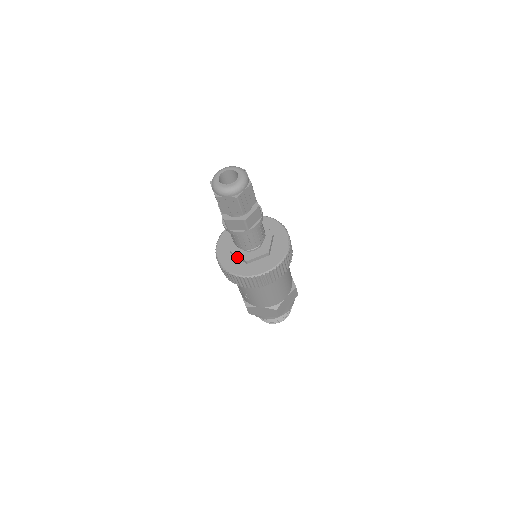
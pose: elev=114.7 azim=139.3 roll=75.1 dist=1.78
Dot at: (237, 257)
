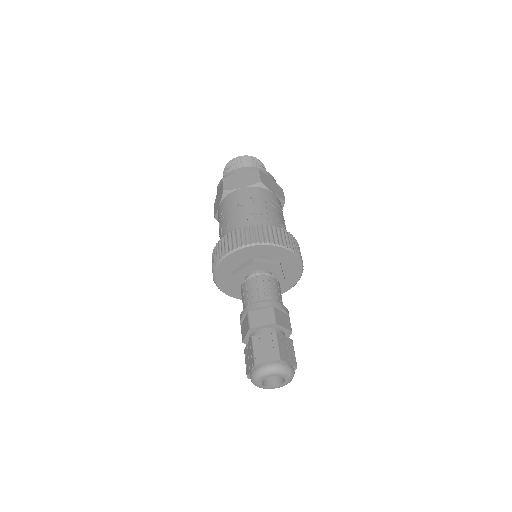
Dot at: (235, 280)
